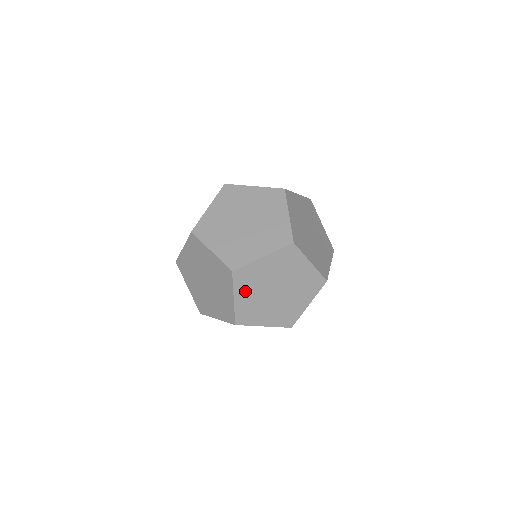
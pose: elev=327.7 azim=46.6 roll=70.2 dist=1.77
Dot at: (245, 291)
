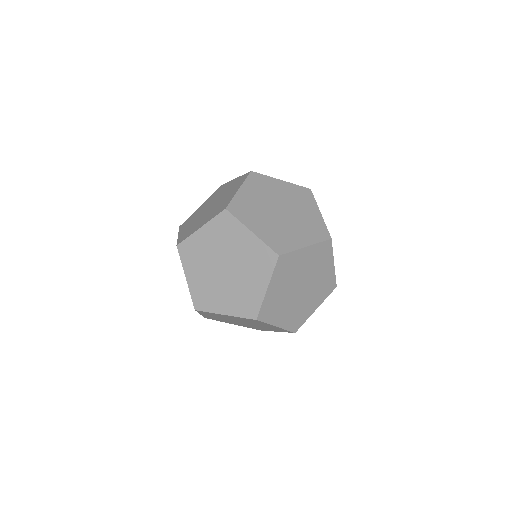
Dot at: (279, 281)
